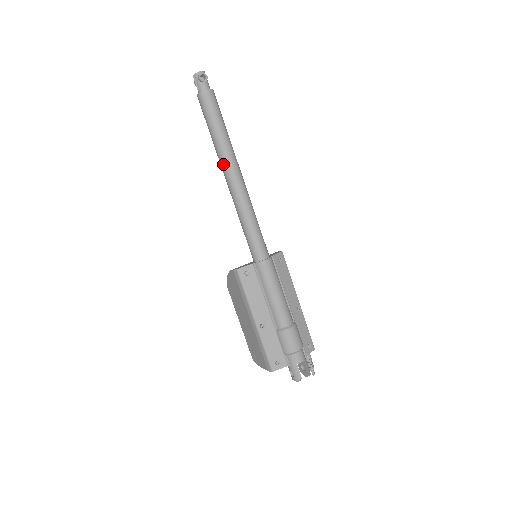
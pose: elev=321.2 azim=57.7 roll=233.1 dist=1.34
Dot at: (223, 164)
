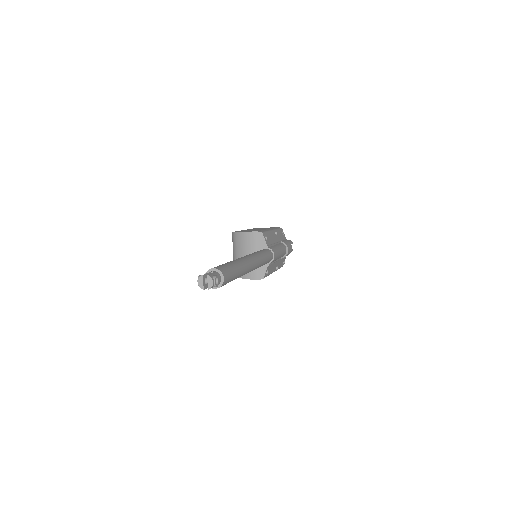
Dot at: occluded
